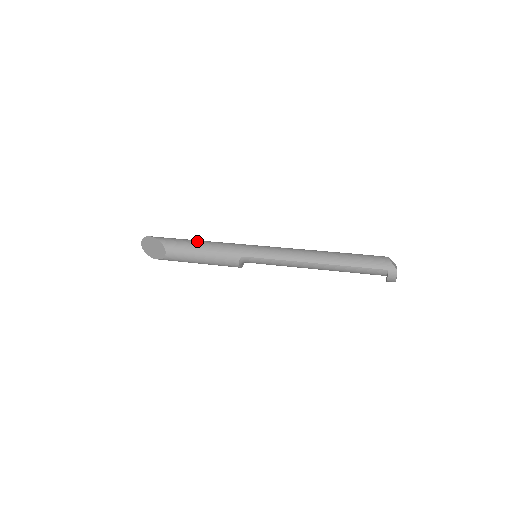
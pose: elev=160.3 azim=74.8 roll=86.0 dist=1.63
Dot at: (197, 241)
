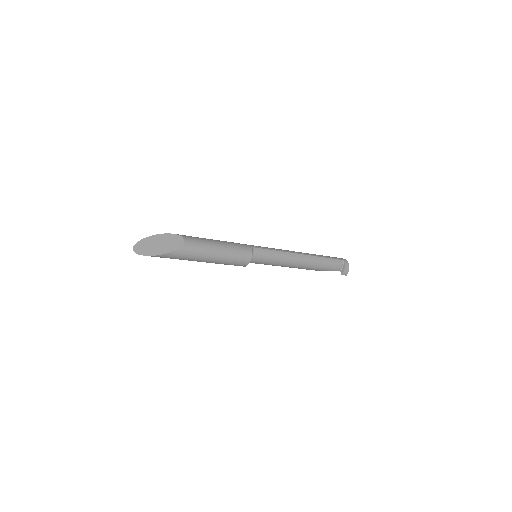
Dot at: occluded
